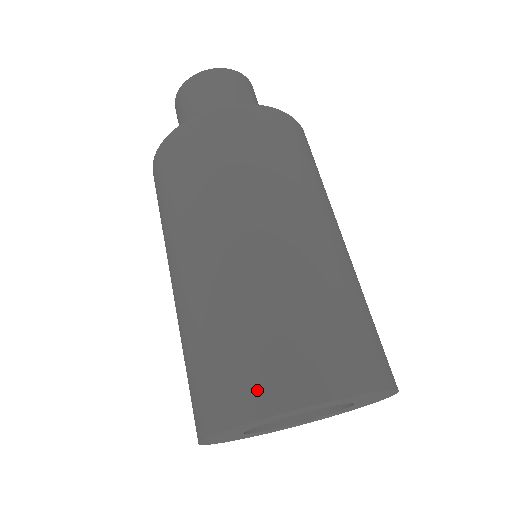
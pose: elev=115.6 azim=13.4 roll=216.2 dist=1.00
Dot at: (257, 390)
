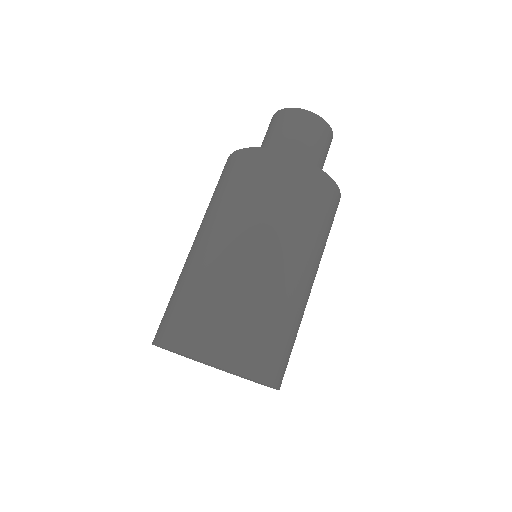
Dot at: (191, 338)
